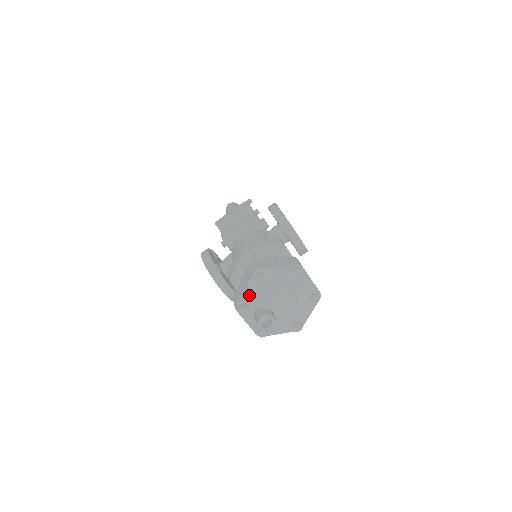
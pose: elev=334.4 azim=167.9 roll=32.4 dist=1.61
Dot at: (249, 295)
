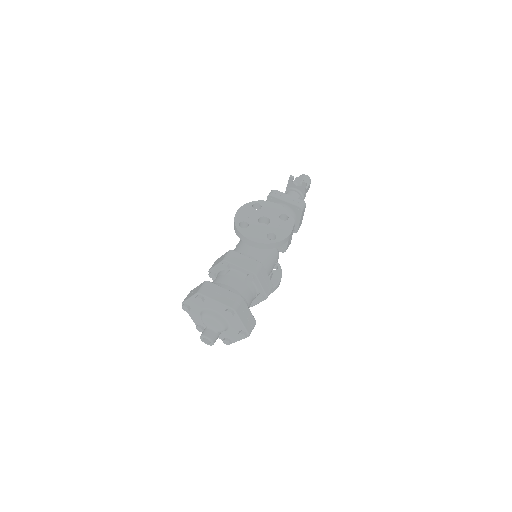
Dot at: (195, 319)
